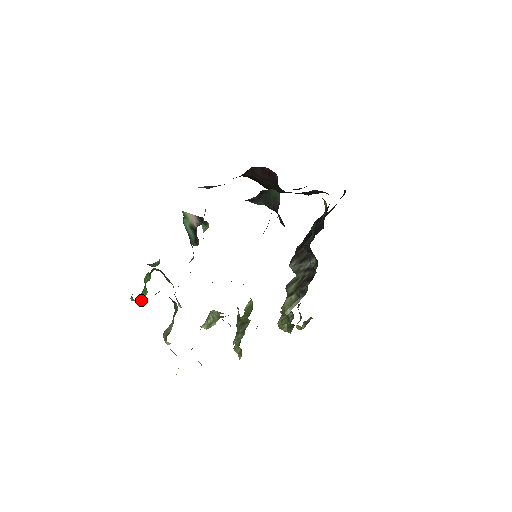
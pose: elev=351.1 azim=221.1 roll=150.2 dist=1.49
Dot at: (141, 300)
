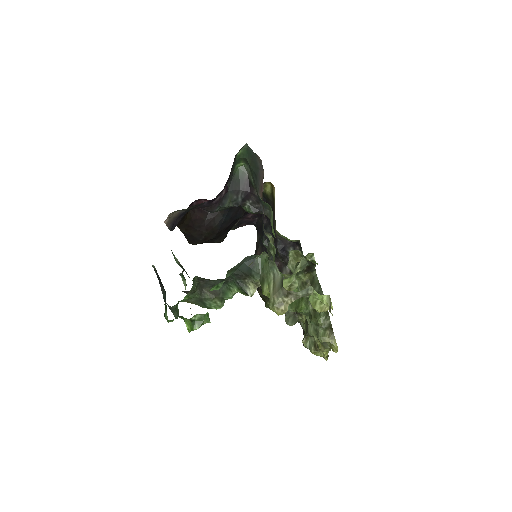
Dot at: (208, 316)
